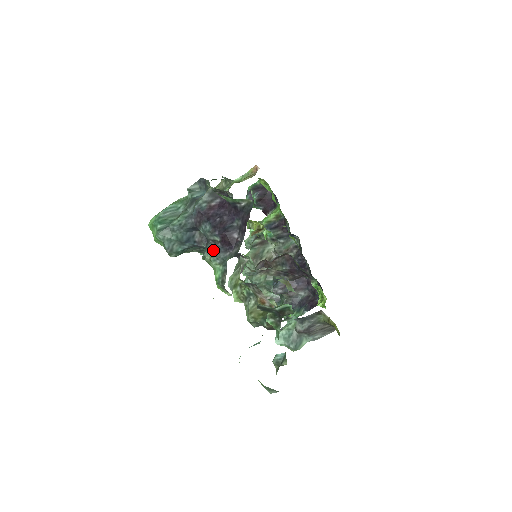
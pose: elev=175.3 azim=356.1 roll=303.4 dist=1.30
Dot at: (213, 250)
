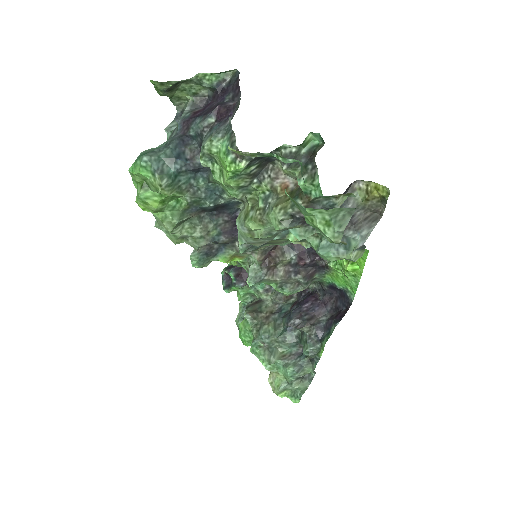
Dot at: (211, 132)
